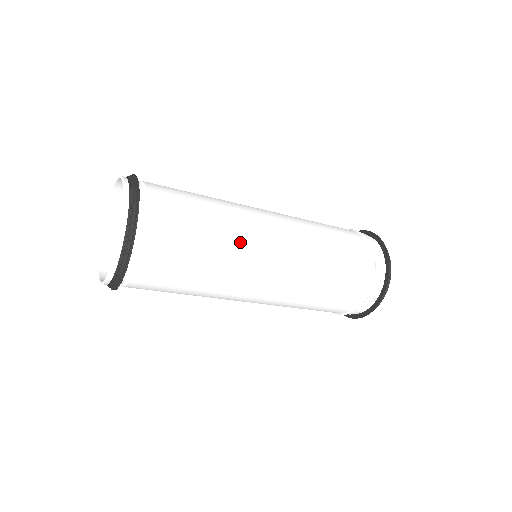
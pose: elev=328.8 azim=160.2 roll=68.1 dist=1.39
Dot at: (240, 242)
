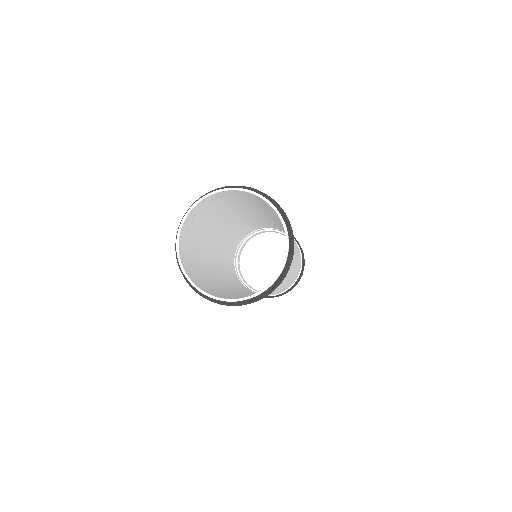
Dot at: (292, 269)
